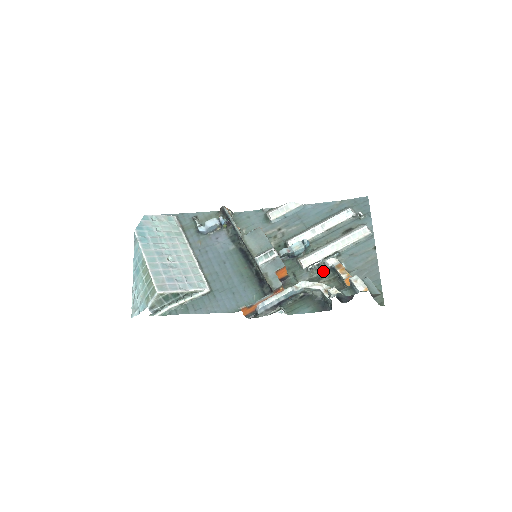
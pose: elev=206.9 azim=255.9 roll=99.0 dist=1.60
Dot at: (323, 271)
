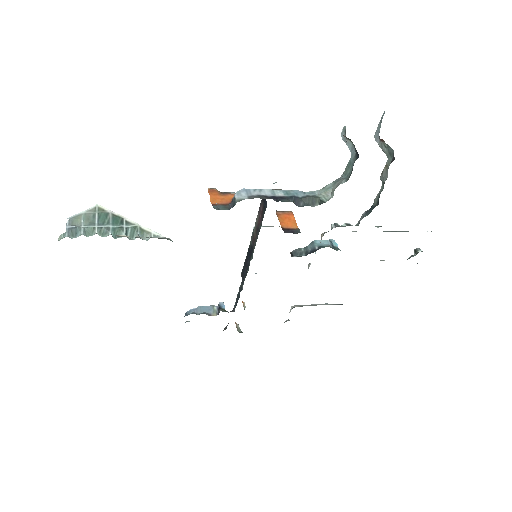
Dot at: occluded
